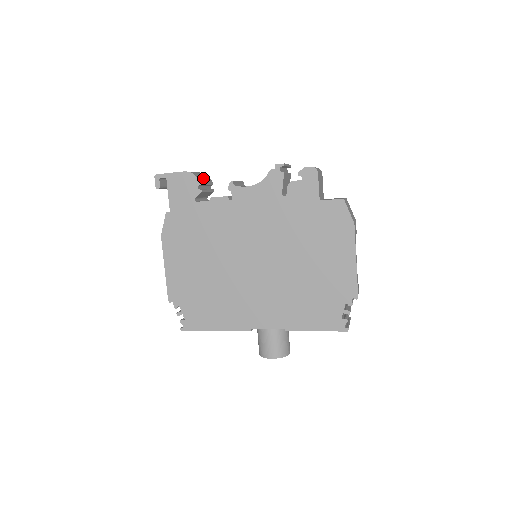
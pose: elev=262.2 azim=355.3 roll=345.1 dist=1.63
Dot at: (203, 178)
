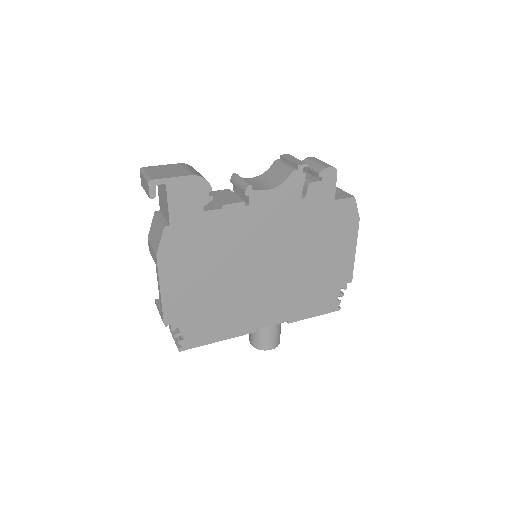
Dot at: occluded
